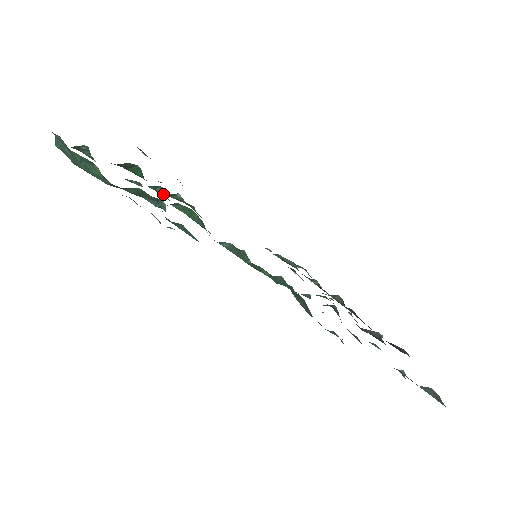
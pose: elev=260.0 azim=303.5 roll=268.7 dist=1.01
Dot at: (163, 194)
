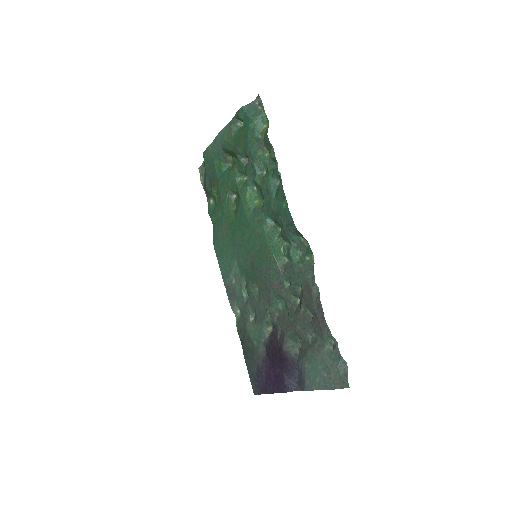
Dot at: (239, 183)
